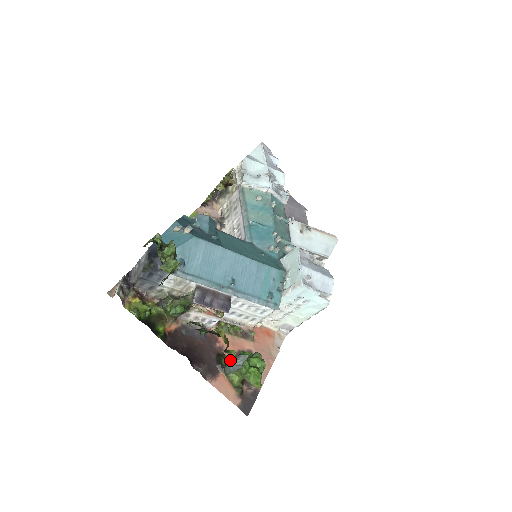
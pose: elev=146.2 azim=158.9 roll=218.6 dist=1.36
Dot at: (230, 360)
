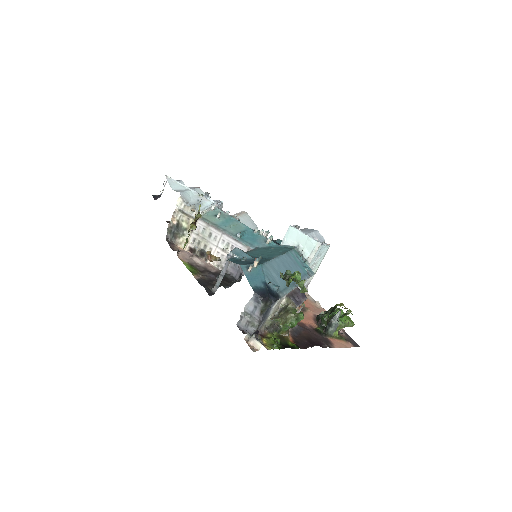
Dot at: occluded
